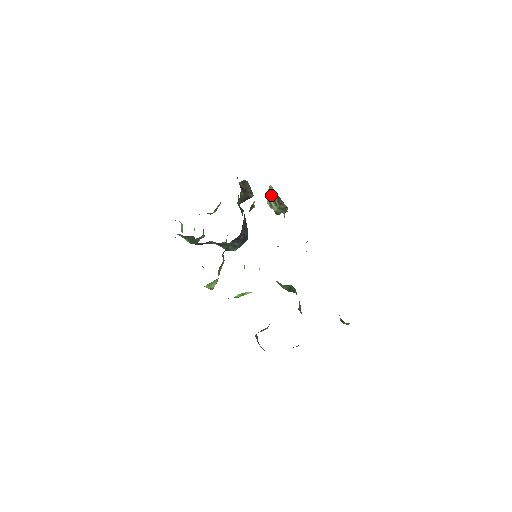
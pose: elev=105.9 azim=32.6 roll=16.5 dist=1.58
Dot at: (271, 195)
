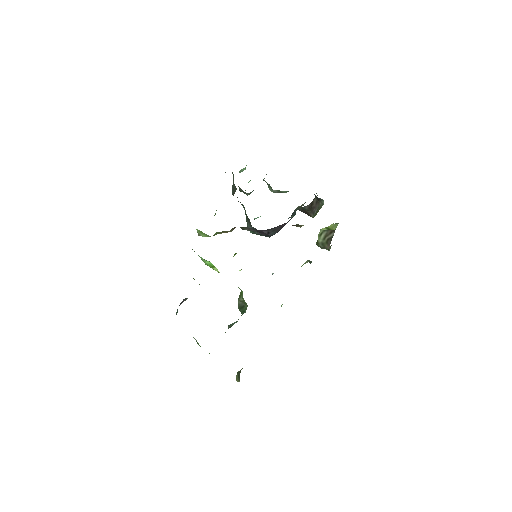
Dot at: (329, 230)
